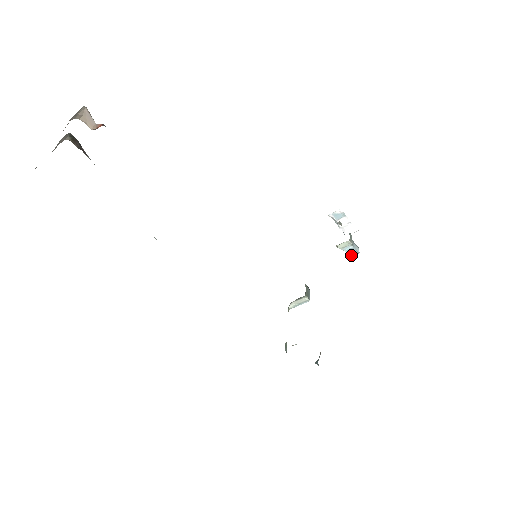
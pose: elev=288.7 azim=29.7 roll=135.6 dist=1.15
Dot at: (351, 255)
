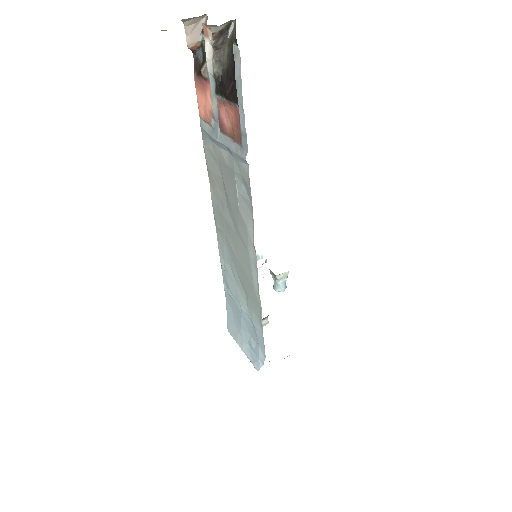
Dot at: (282, 289)
